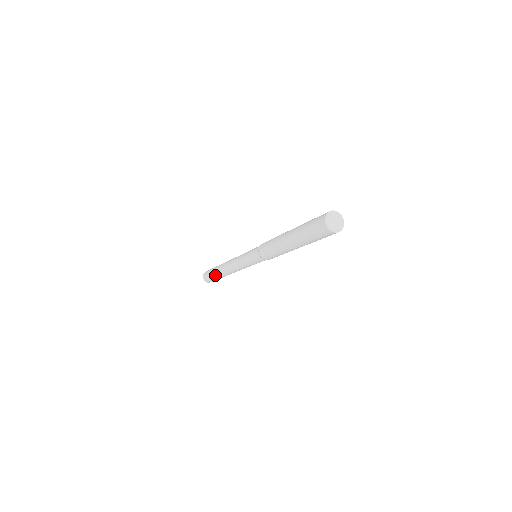
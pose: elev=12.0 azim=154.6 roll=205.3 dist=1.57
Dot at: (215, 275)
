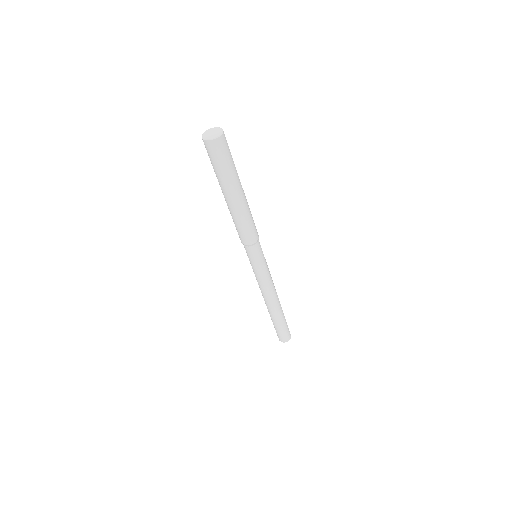
Dot at: occluded
